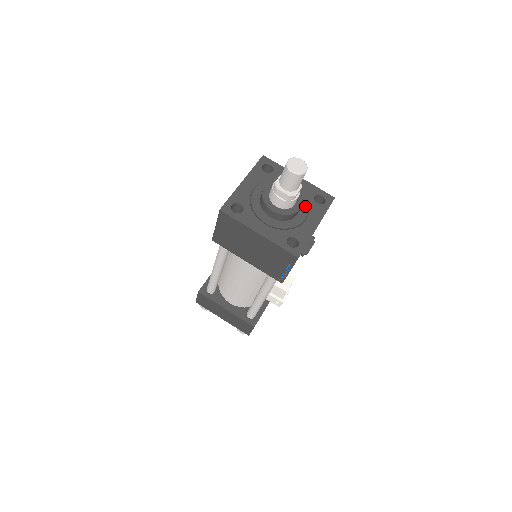
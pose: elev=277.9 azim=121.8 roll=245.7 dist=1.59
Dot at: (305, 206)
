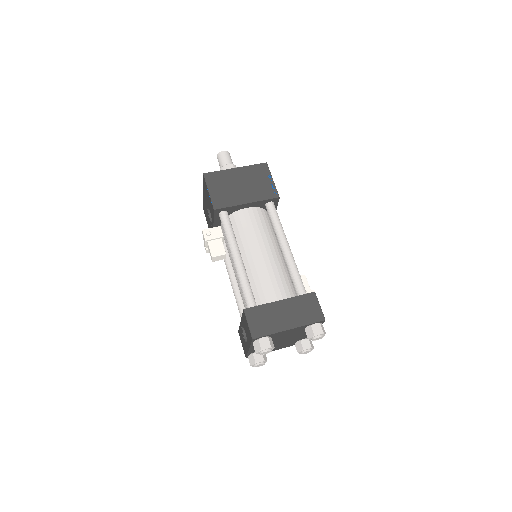
Dot at: occluded
